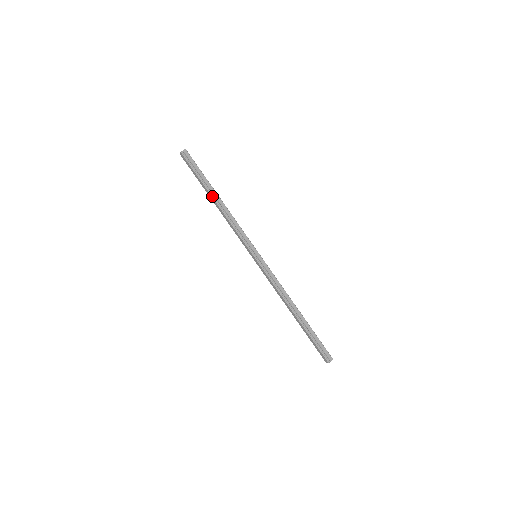
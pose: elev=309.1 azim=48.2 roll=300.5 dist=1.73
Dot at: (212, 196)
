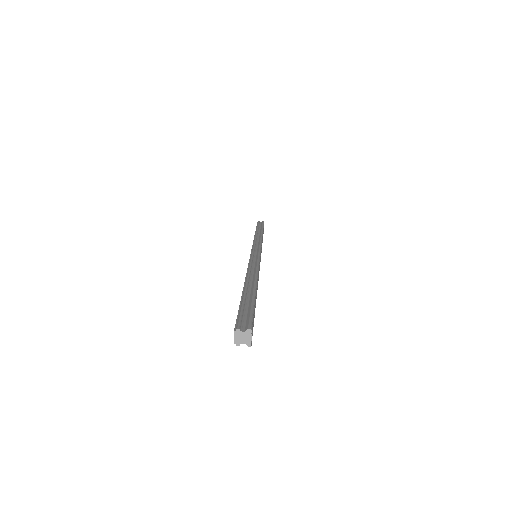
Dot at: occluded
